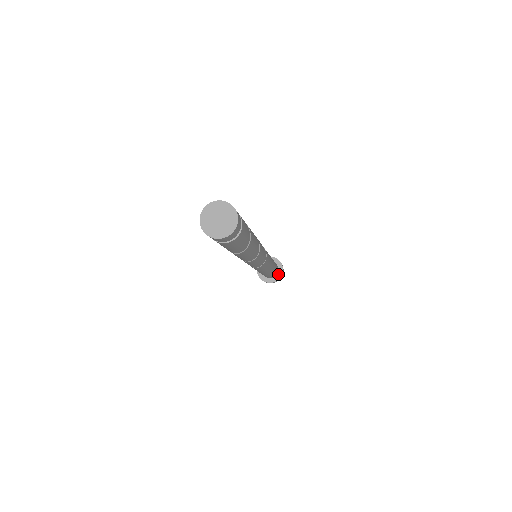
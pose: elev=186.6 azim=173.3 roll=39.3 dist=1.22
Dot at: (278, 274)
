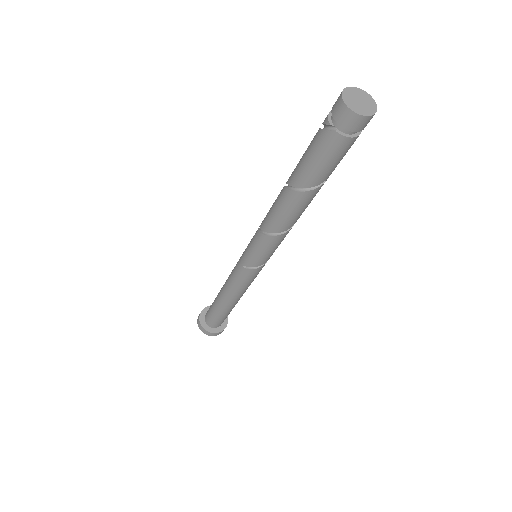
Dot at: (221, 326)
